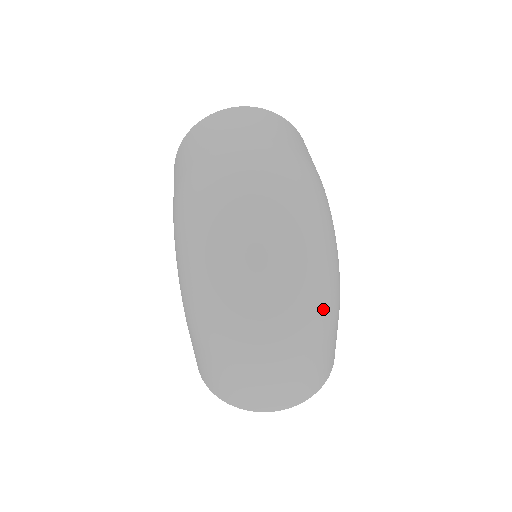
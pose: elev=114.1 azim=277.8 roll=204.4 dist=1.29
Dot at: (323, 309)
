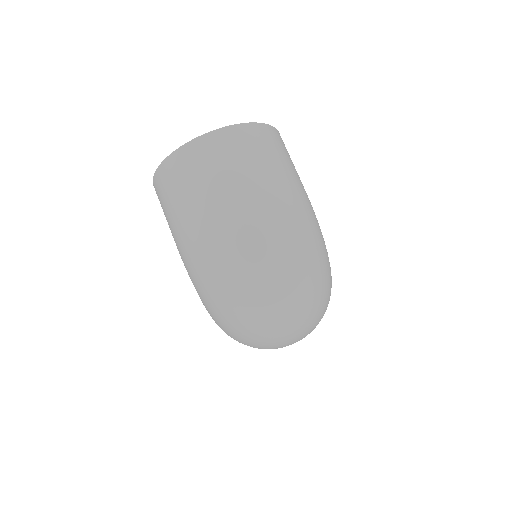
Dot at: (324, 308)
